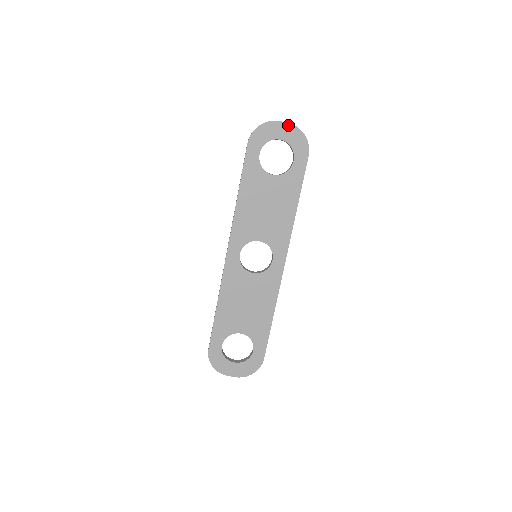
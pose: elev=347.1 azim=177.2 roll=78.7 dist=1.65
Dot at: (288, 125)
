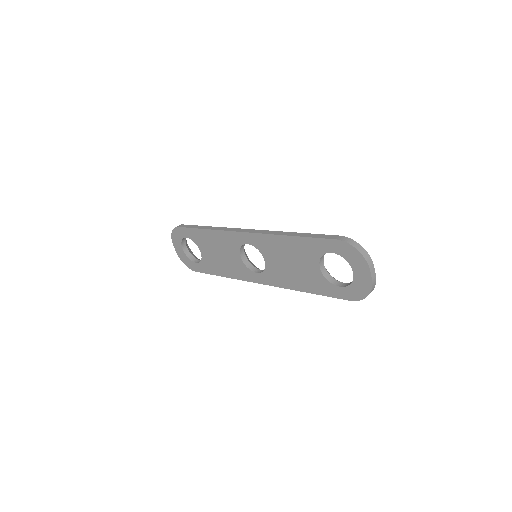
Dot at: (370, 279)
